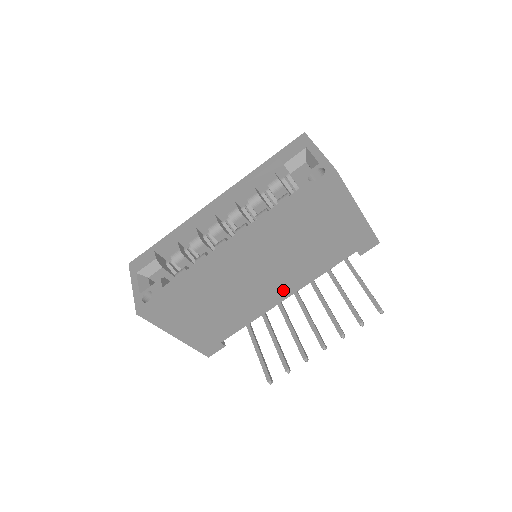
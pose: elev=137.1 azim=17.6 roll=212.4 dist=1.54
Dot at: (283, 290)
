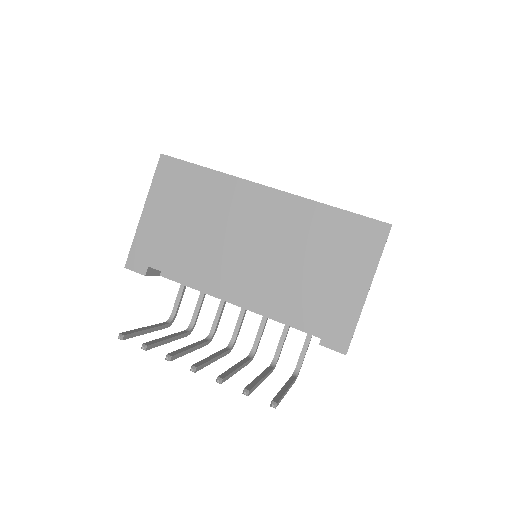
Dot at: (240, 285)
